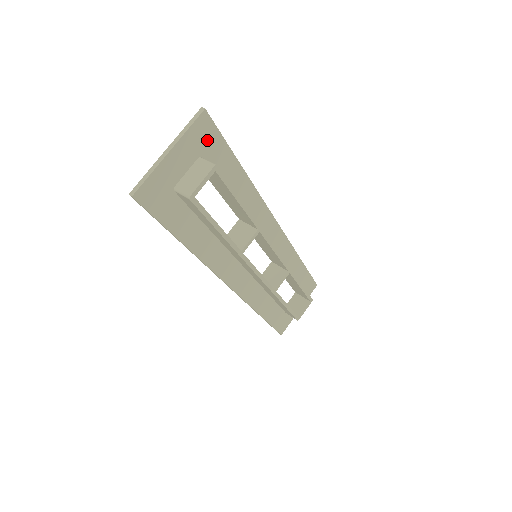
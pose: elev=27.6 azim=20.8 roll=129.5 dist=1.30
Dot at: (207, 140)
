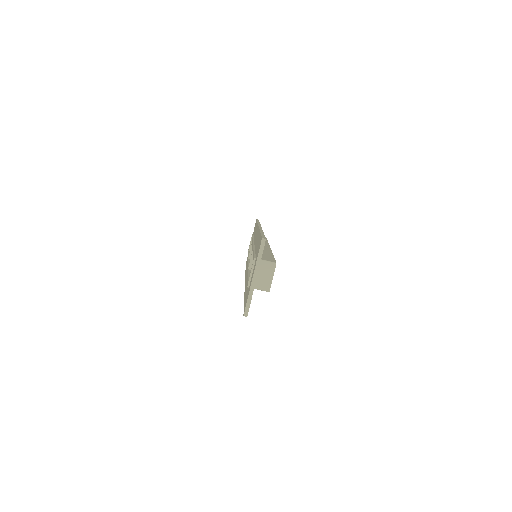
Dot at: occluded
